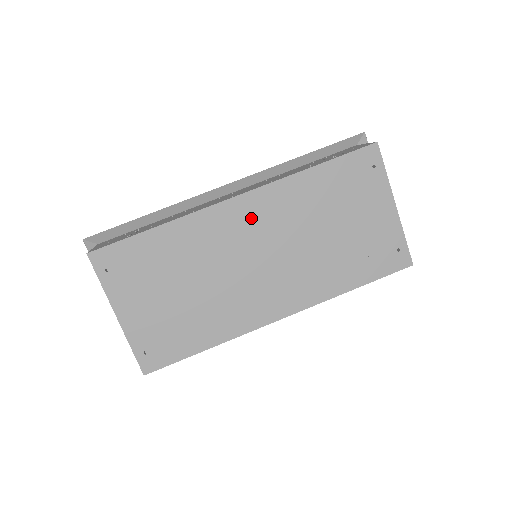
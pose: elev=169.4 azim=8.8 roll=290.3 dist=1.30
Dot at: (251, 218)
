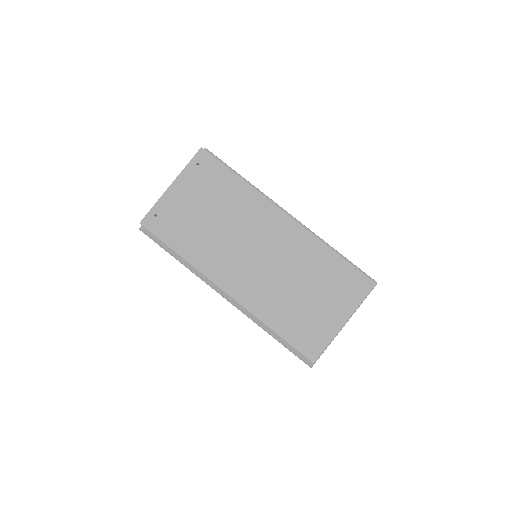
Dot at: (280, 232)
